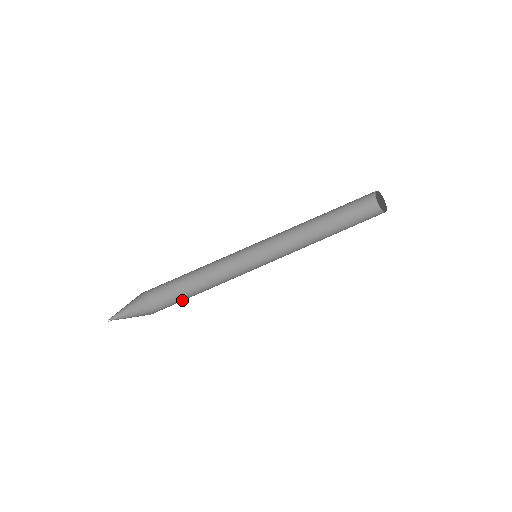
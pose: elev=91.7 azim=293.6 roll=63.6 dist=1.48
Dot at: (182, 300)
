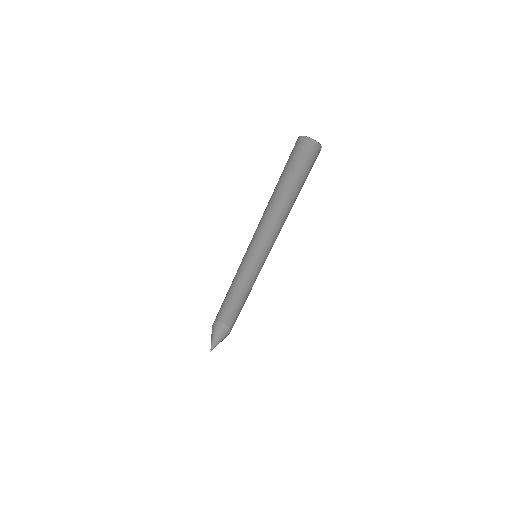
Dot at: occluded
